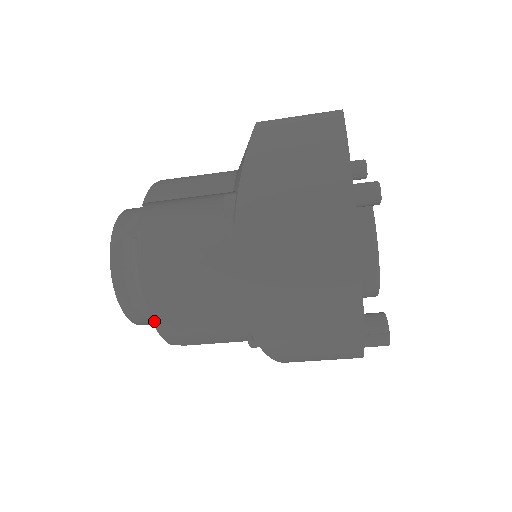
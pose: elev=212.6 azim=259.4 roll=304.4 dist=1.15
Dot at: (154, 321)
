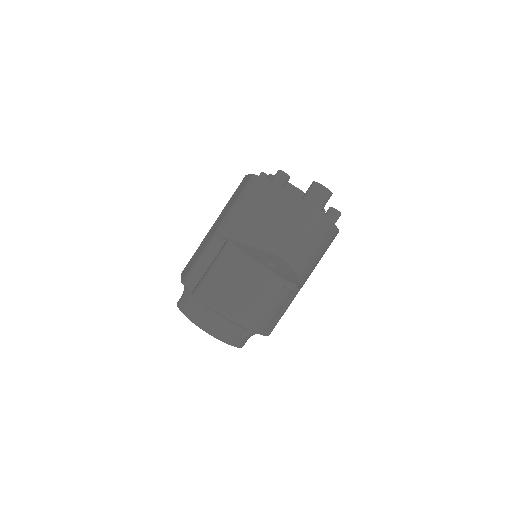
Dot at: occluded
